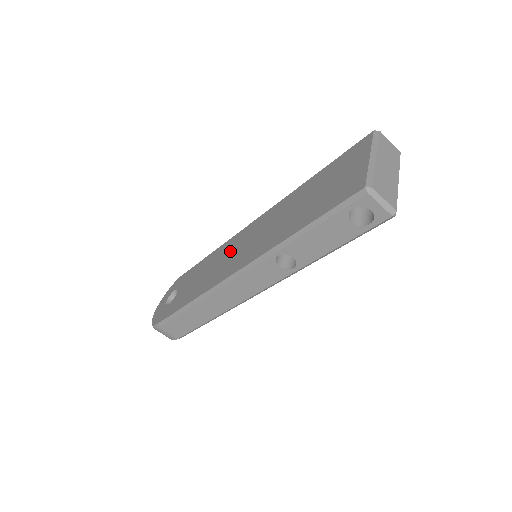
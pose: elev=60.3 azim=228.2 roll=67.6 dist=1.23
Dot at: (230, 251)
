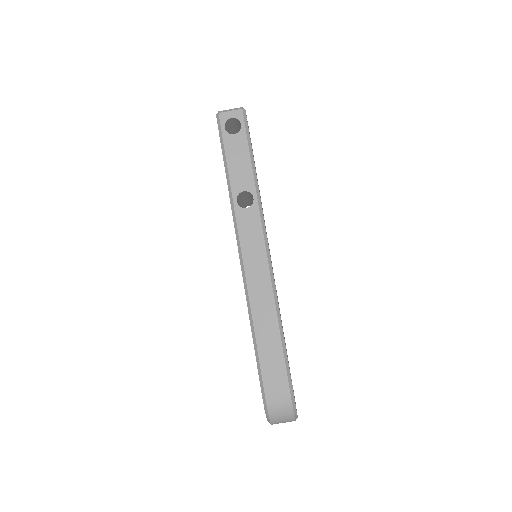
Dot at: occluded
